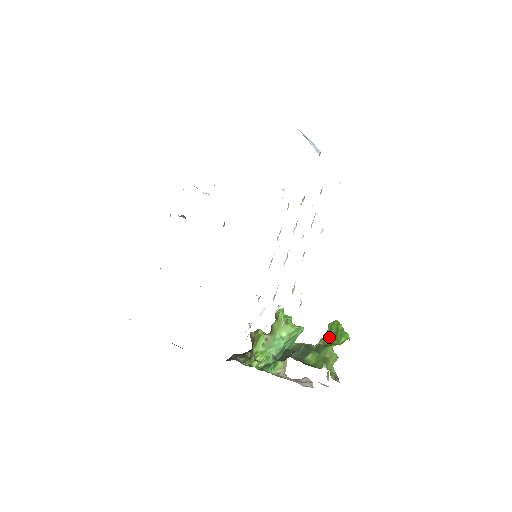
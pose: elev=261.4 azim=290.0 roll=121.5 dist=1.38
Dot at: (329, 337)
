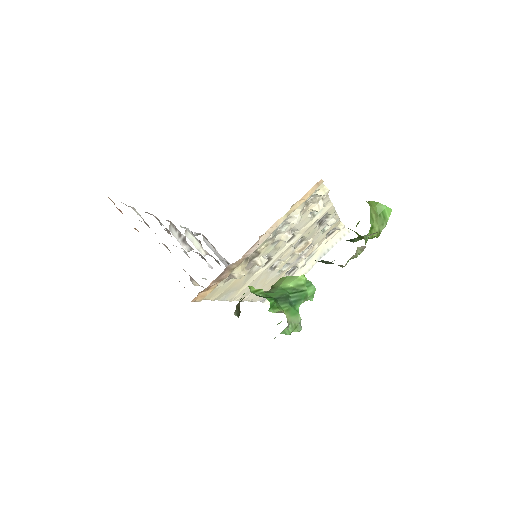
Dot at: occluded
